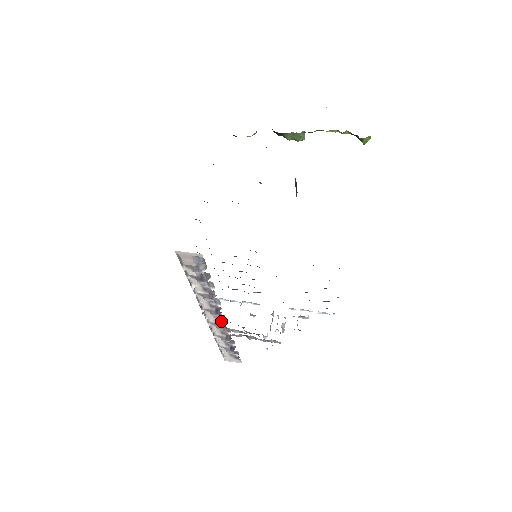
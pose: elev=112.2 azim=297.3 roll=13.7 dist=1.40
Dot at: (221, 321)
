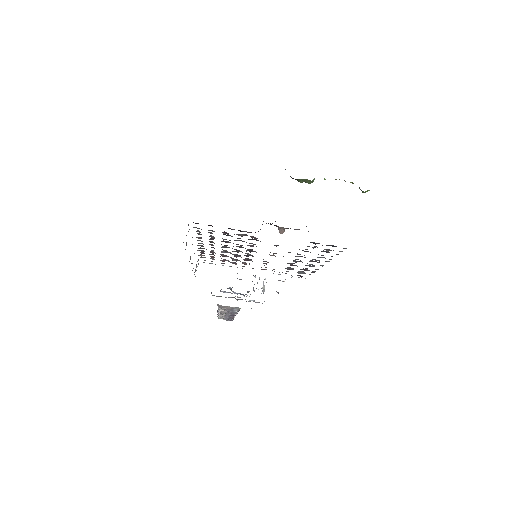
Dot at: occluded
